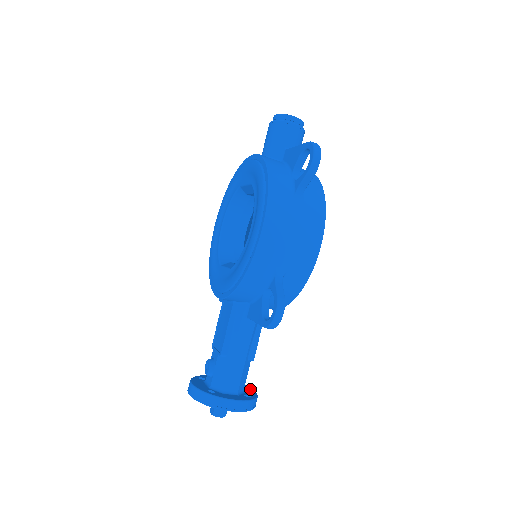
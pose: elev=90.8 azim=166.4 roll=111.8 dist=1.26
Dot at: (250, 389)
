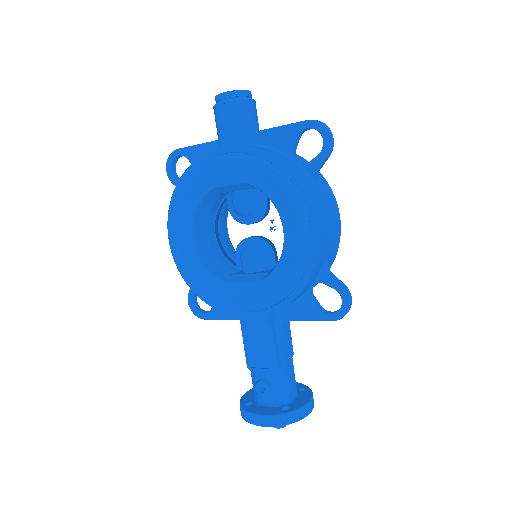
Dot at: occluded
